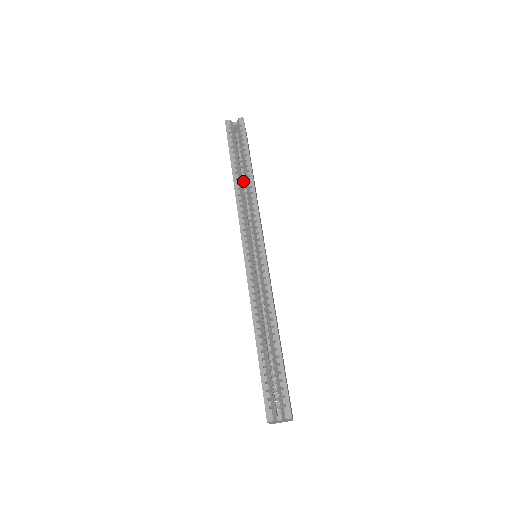
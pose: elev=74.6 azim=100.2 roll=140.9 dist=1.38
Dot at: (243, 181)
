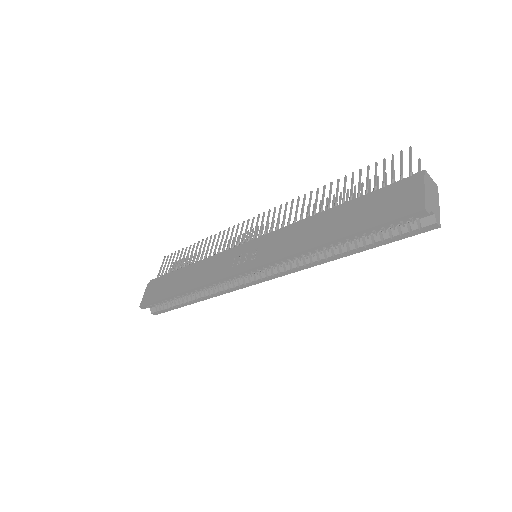
Dot at: occluded
